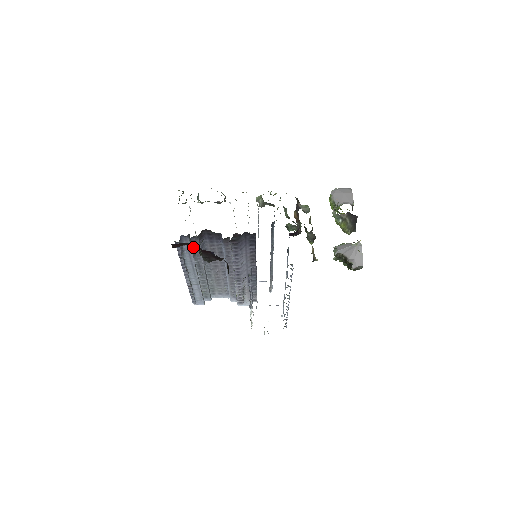
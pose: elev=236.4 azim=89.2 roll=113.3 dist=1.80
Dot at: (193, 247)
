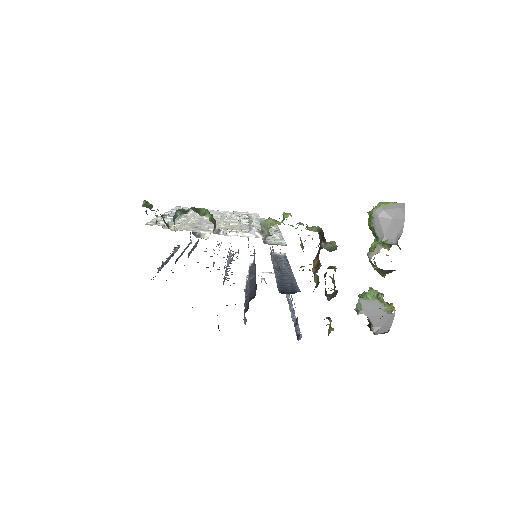
Dot at: occluded
